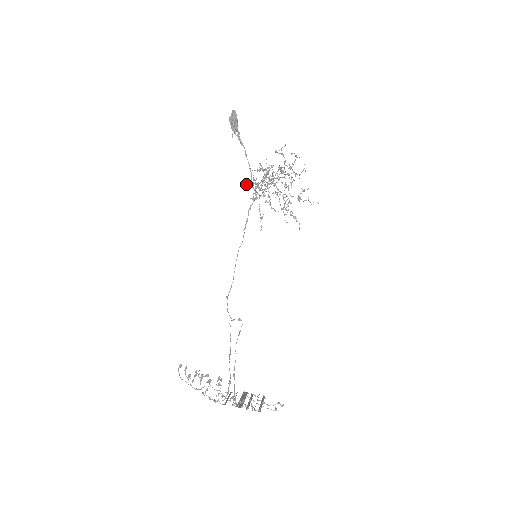
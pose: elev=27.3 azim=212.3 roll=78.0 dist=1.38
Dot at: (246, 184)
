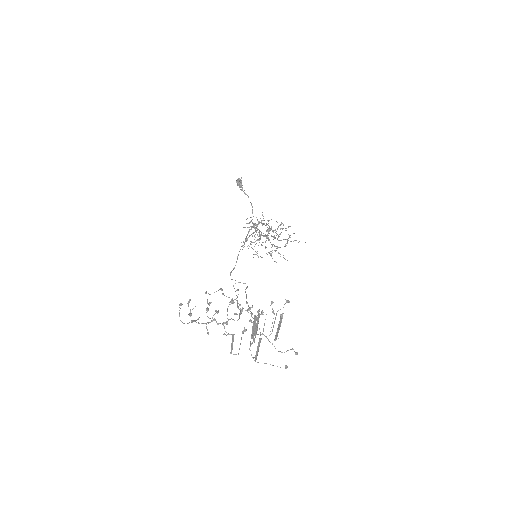
Dot at: (246, 219)
